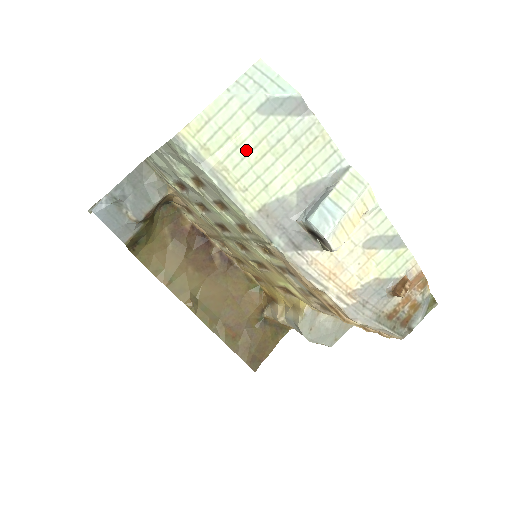
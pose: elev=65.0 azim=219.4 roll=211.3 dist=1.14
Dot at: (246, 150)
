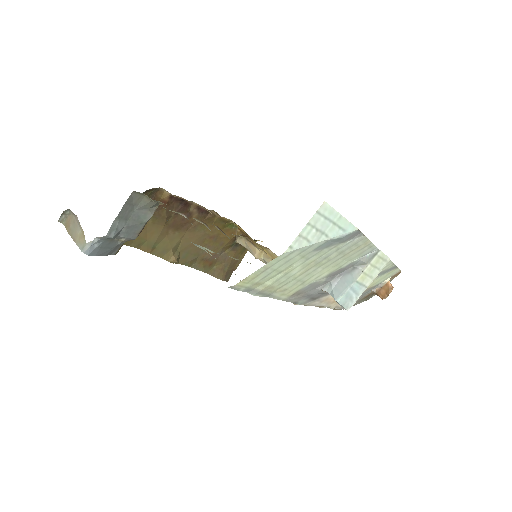
Dot at: (294, 272)
